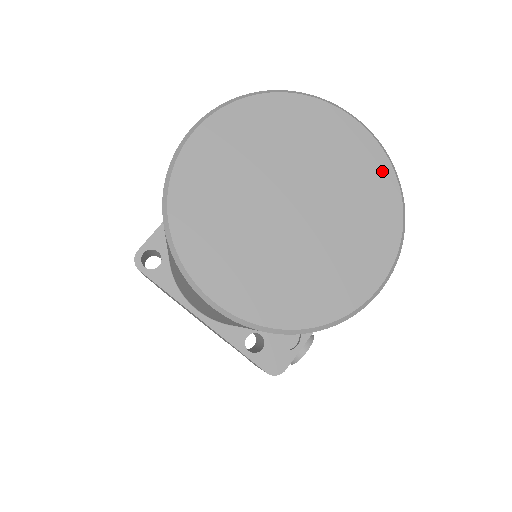
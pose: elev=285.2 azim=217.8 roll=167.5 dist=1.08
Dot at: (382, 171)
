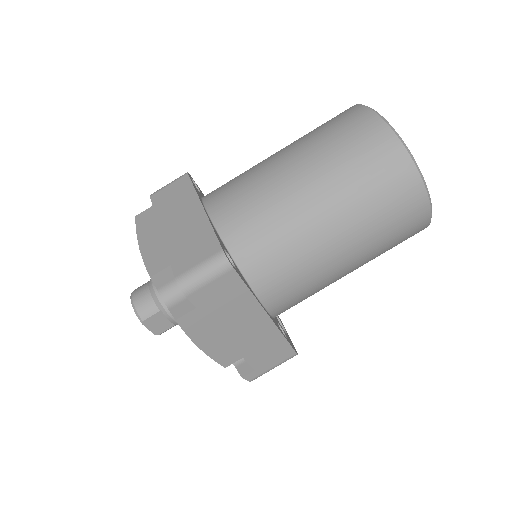
Dot at: occluded
